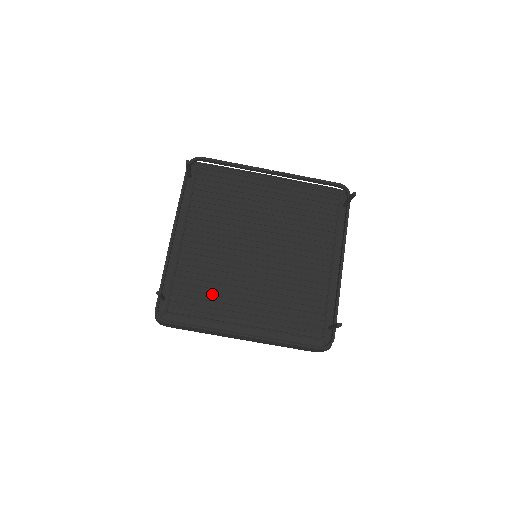
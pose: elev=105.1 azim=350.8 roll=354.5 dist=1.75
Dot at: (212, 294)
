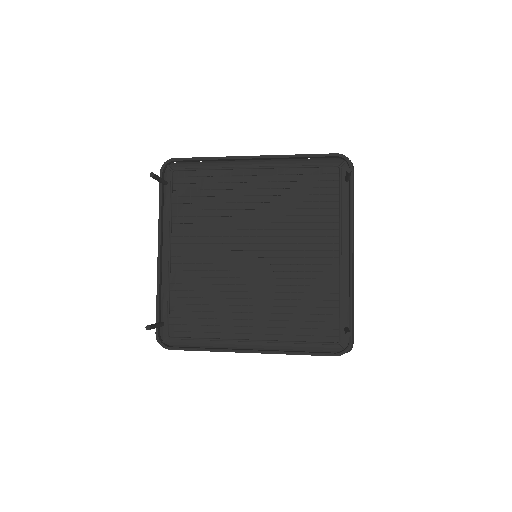
Dot at: (211, 311)
